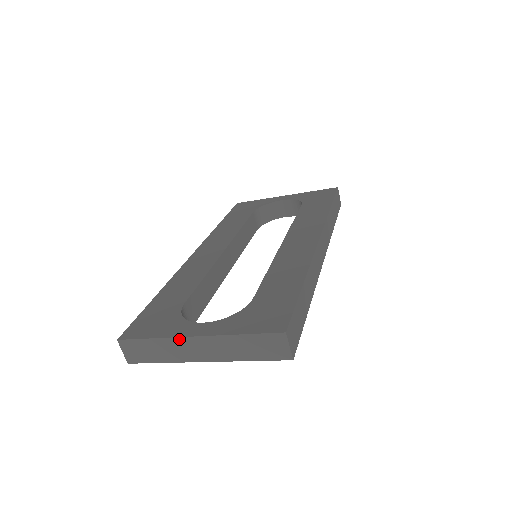
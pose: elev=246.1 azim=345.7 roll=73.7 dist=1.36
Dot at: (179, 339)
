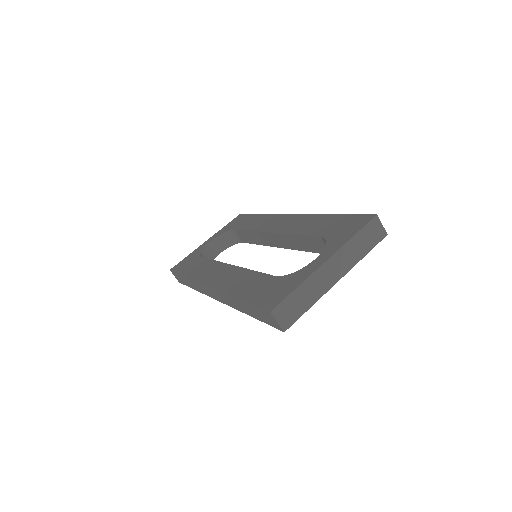
Dot at: (317, 272)
